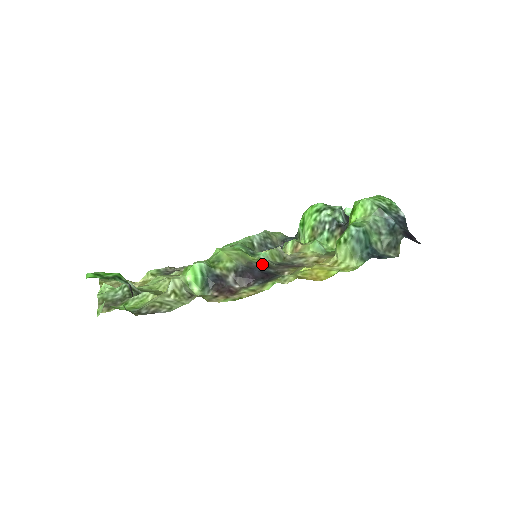
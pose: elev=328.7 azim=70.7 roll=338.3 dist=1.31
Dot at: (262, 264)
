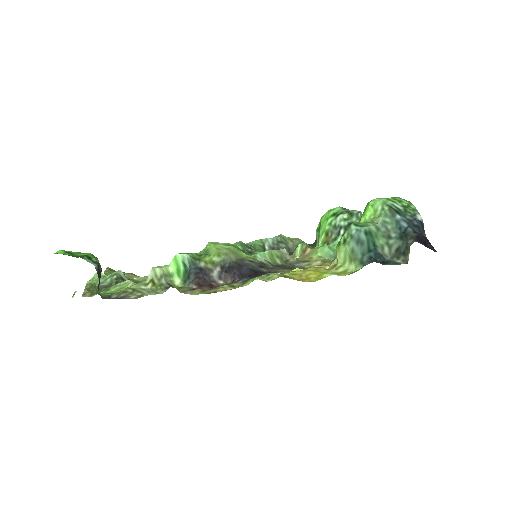
Dot at: (255, 263)
